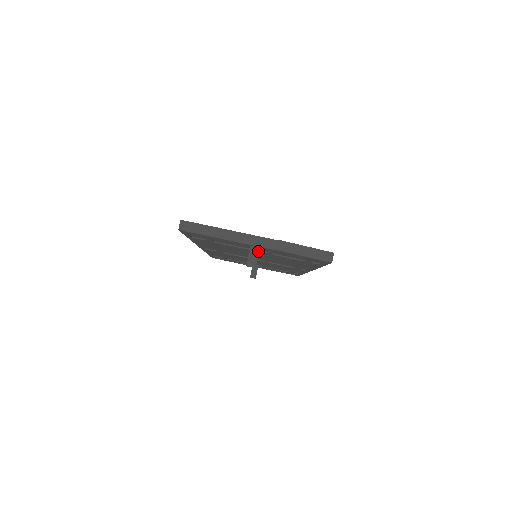
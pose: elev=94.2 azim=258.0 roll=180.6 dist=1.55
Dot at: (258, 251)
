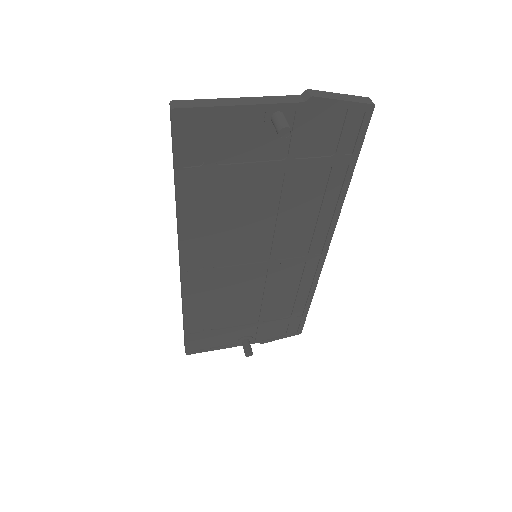
Dot at: (284, 116)
